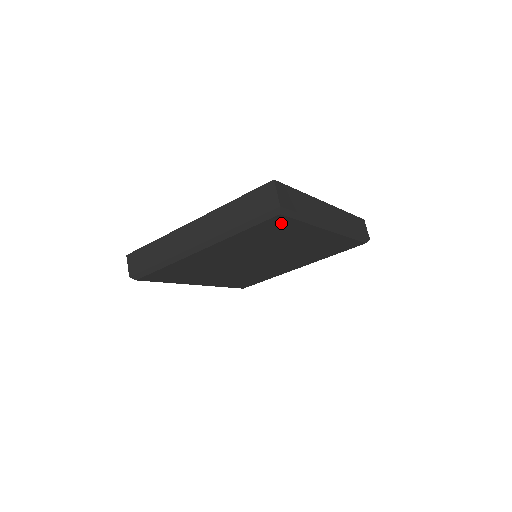
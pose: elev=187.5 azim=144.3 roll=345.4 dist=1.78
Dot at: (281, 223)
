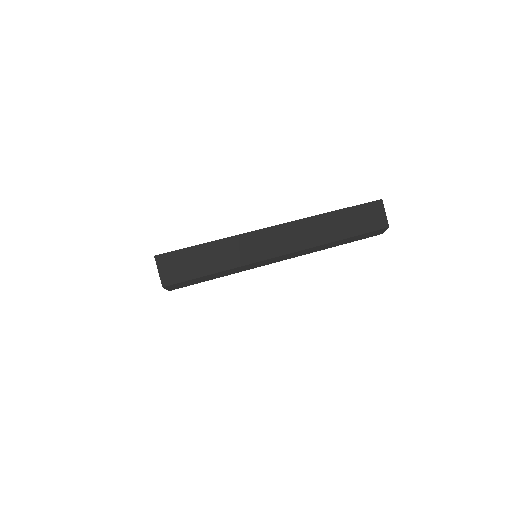
Dot at: occluded
